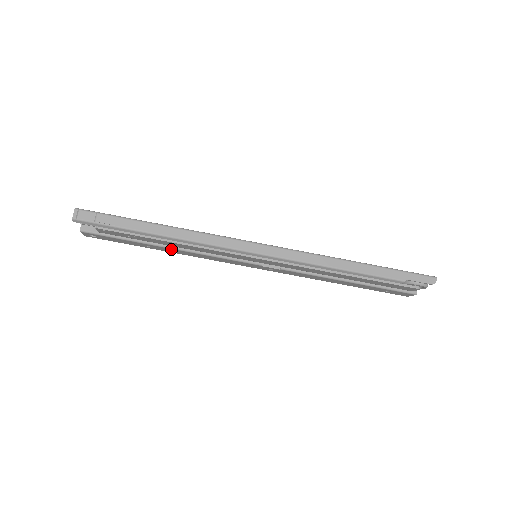
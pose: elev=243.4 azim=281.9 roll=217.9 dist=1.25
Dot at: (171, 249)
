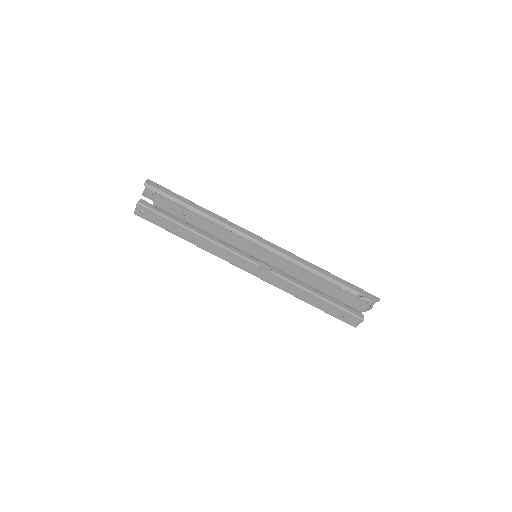
Dot at: (196, 235)
